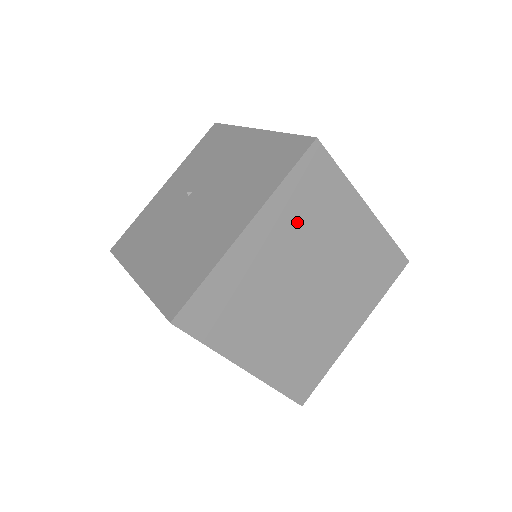
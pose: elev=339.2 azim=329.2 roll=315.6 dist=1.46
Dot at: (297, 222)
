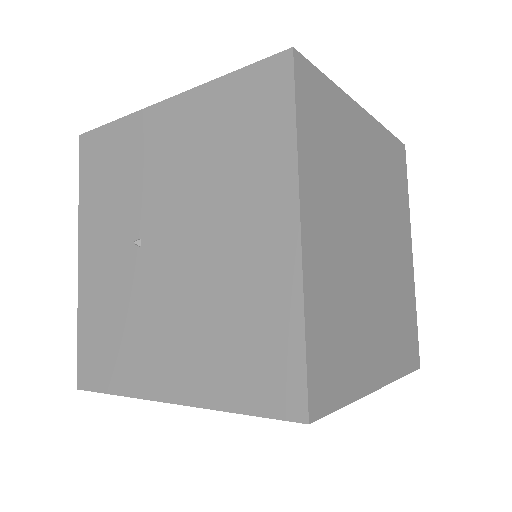
Dot at: (330, 176)
